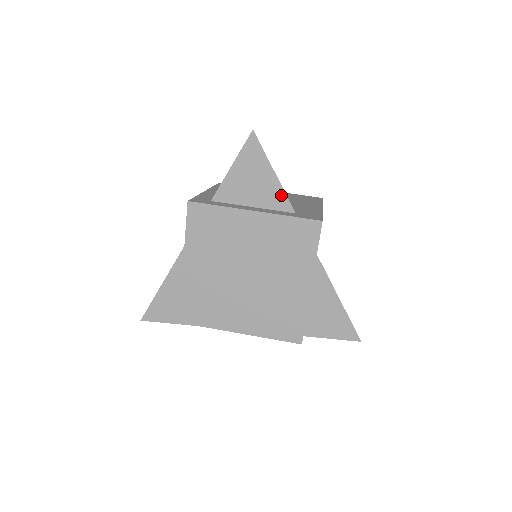
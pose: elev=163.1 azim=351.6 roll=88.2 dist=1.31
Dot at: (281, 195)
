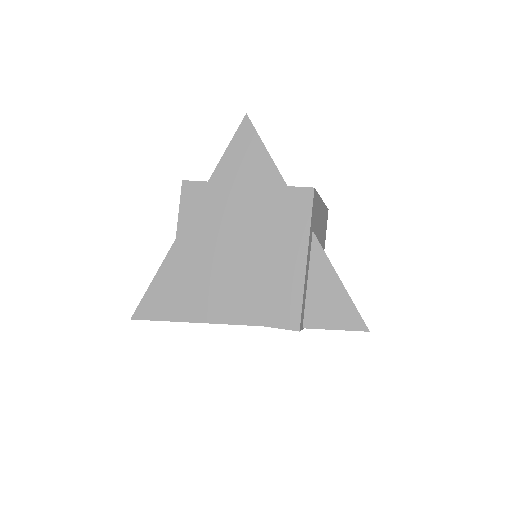
Dot at: (274, 172)
